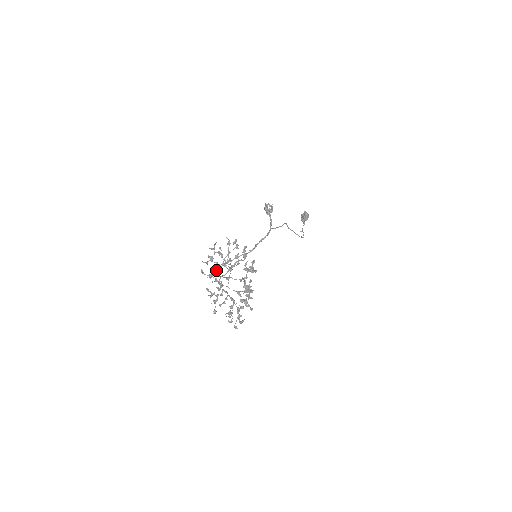
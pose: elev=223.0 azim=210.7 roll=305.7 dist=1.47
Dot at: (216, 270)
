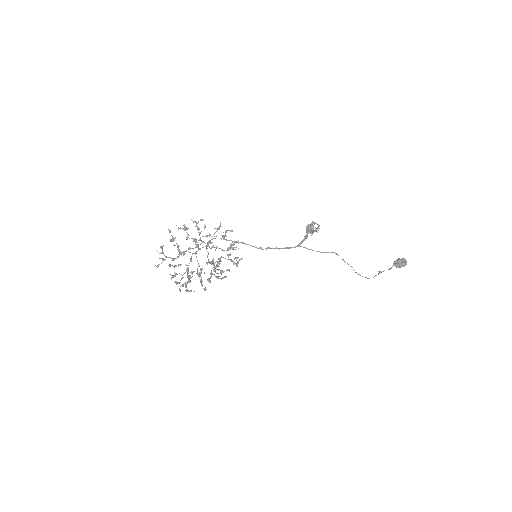
Dot at: occluded
